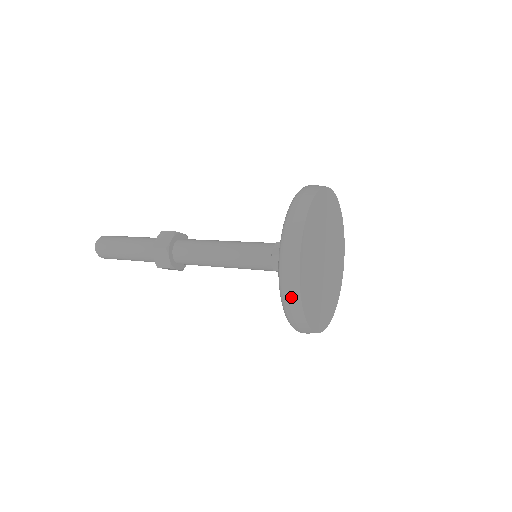
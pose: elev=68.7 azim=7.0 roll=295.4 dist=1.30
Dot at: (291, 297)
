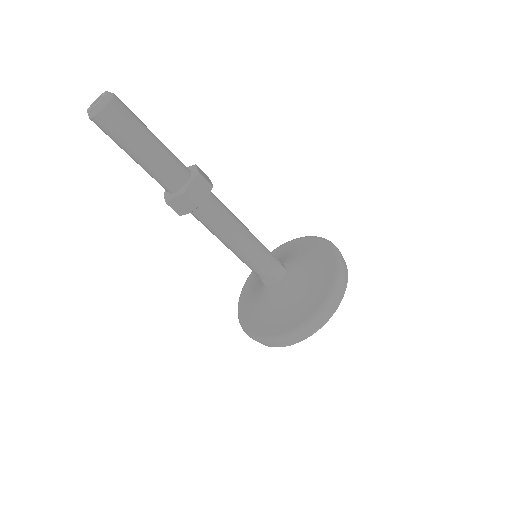
Dot at: (279, 344)
